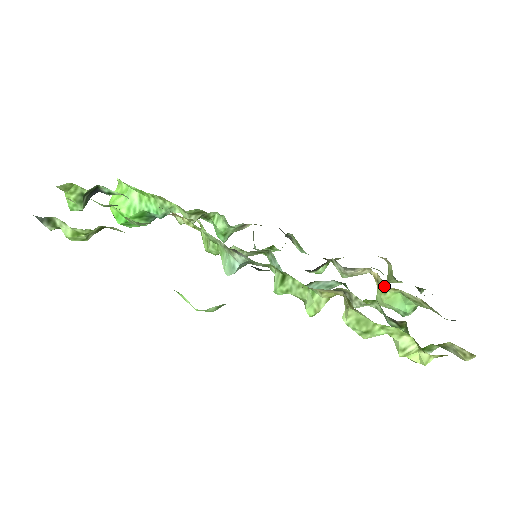
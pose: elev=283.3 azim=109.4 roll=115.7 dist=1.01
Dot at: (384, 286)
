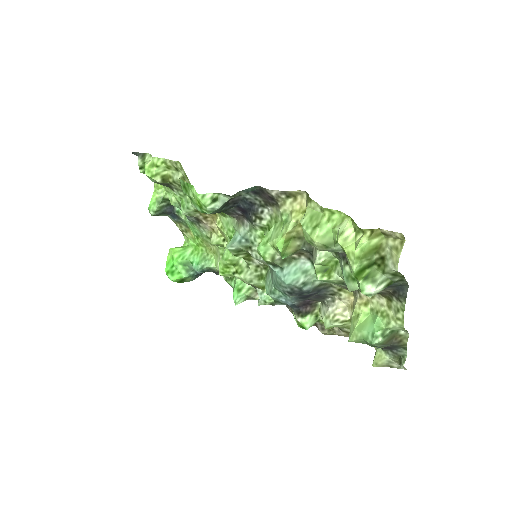
Dot at: (356, 301)
